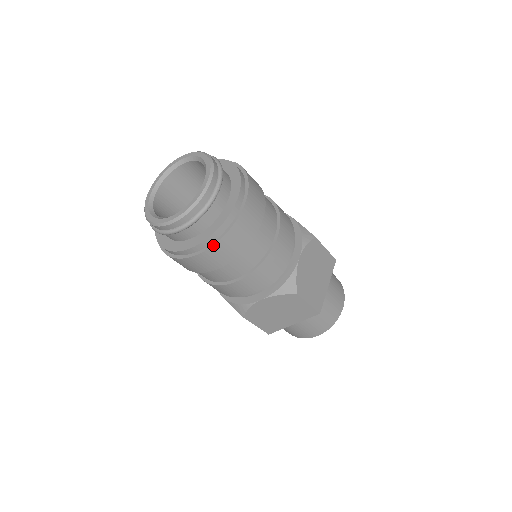
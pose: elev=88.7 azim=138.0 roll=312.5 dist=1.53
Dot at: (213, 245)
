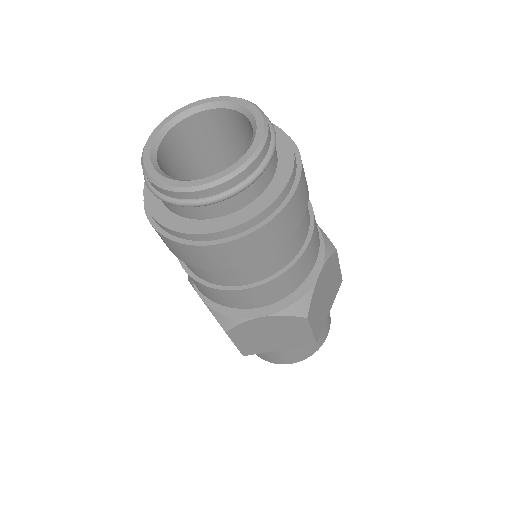
Dot at: (300, 177)
